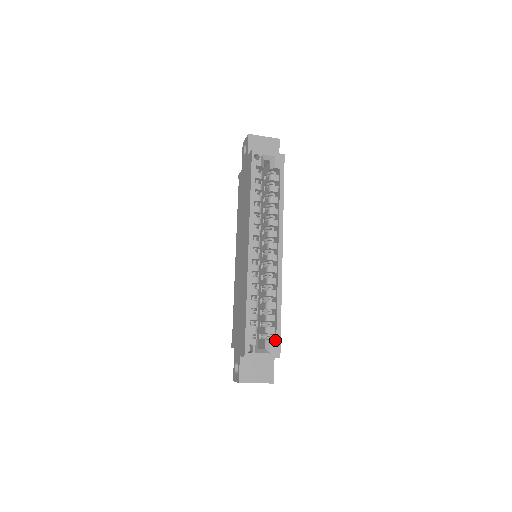
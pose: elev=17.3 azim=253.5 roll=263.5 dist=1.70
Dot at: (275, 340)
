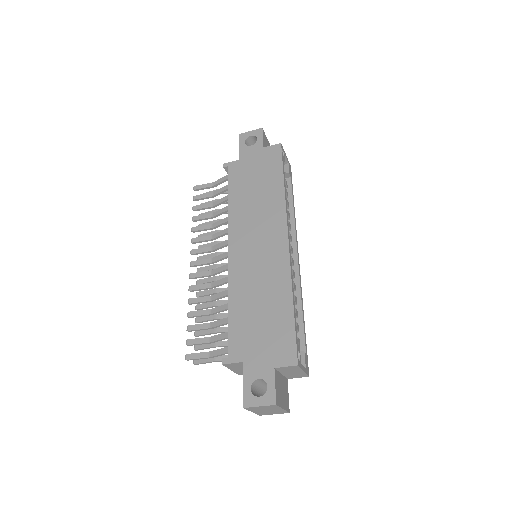
Dot at: (306, 353)
